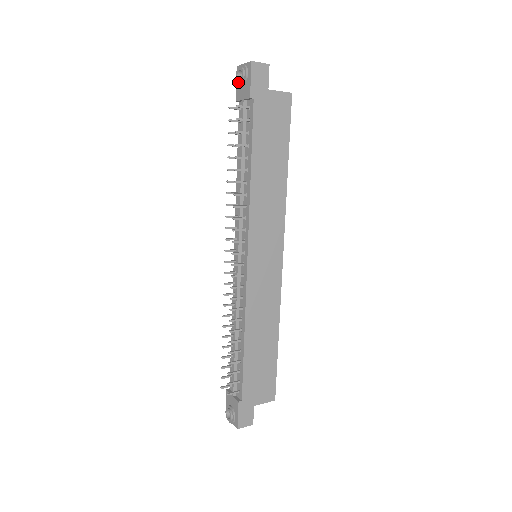
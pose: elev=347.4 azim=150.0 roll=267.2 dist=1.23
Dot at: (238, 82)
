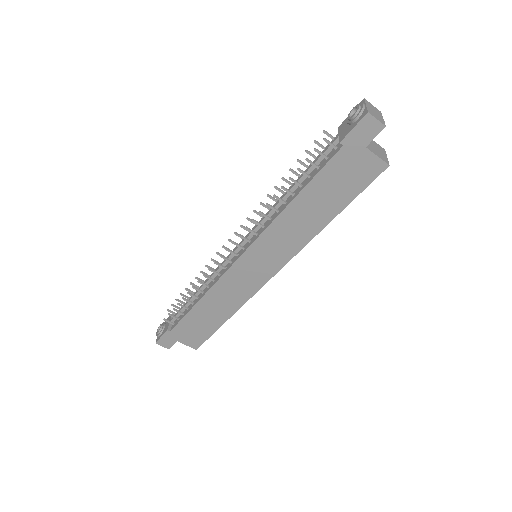
Dot at: (347, 117)
